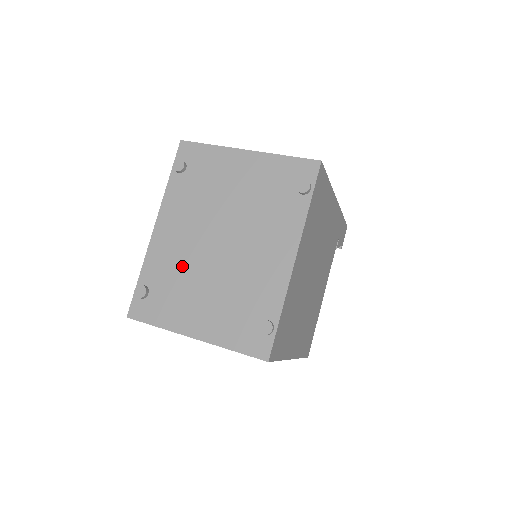
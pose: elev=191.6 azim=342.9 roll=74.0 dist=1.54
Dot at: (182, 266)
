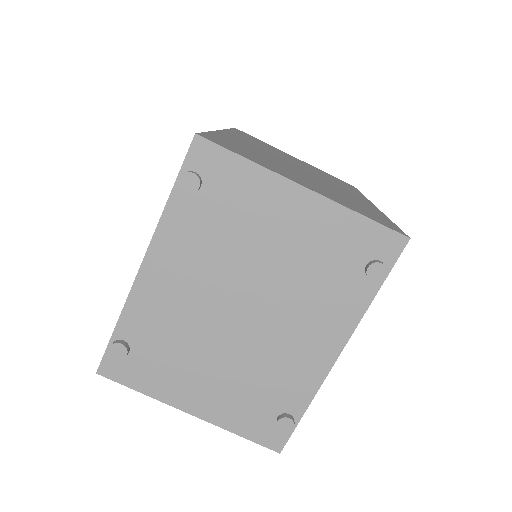
Dot at: (182, 329)
